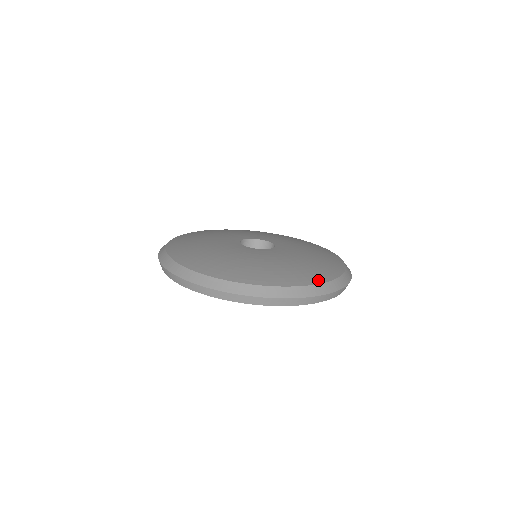
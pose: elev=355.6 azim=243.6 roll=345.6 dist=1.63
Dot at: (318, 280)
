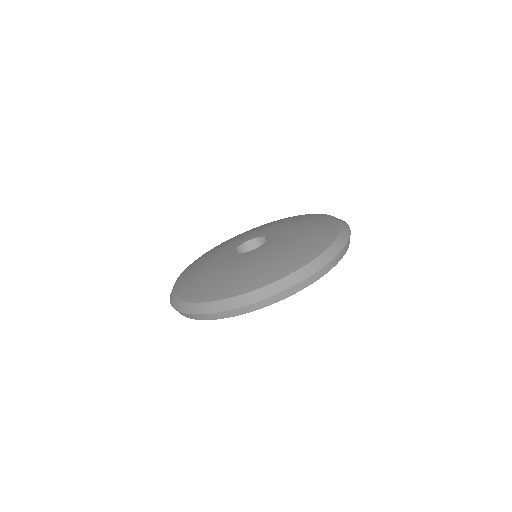
Dot at: (335, 224)
